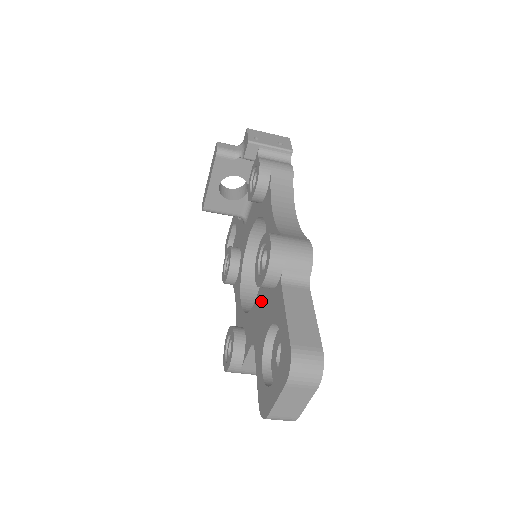
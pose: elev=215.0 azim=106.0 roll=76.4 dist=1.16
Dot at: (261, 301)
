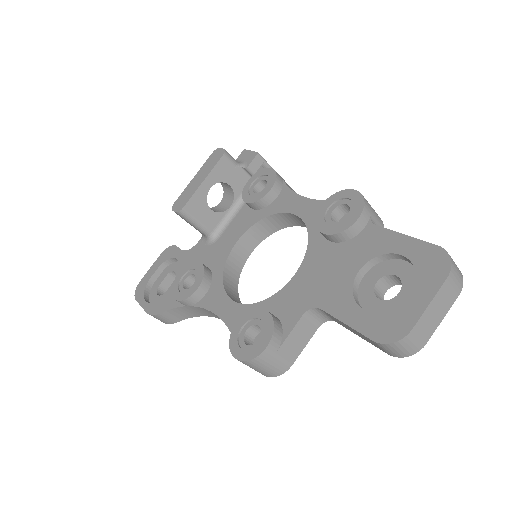
Dot at: (318, 264)
